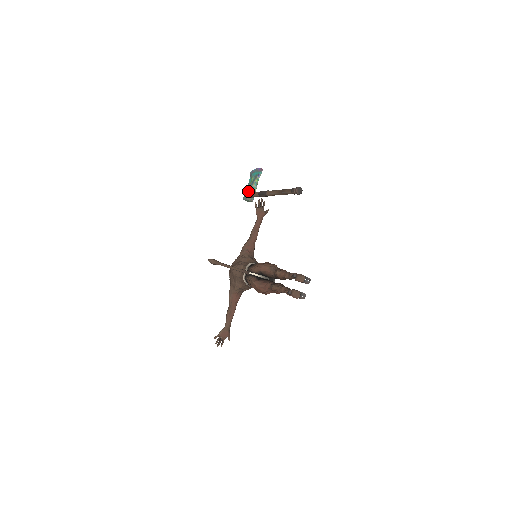
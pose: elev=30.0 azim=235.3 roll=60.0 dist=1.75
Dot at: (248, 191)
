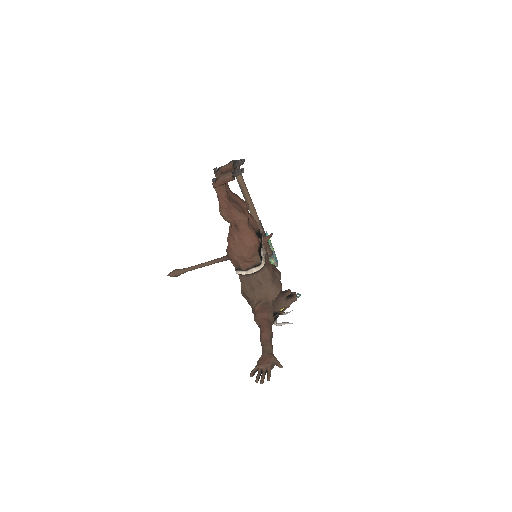
Dot at: occluded
